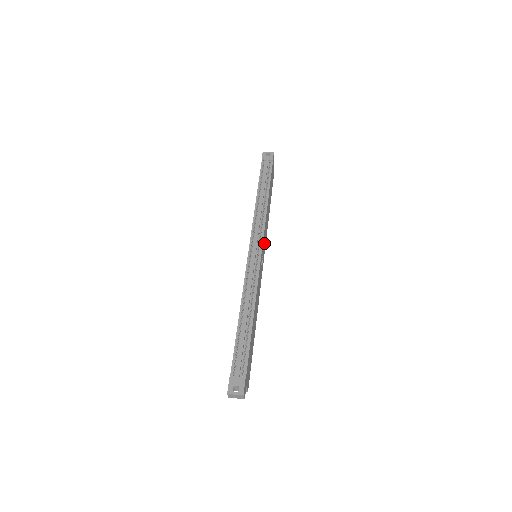
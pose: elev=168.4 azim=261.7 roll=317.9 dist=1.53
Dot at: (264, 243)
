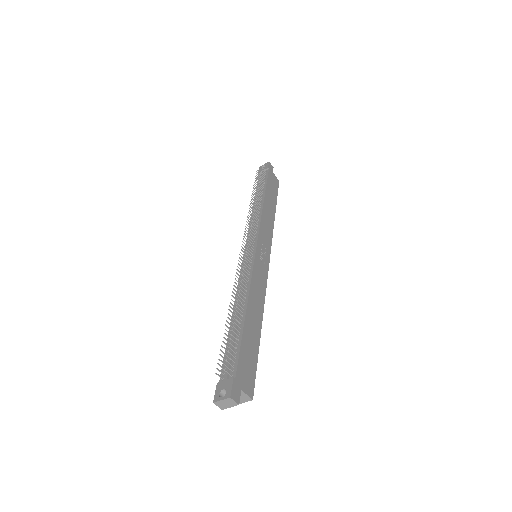
Dot at: (265, 241)
